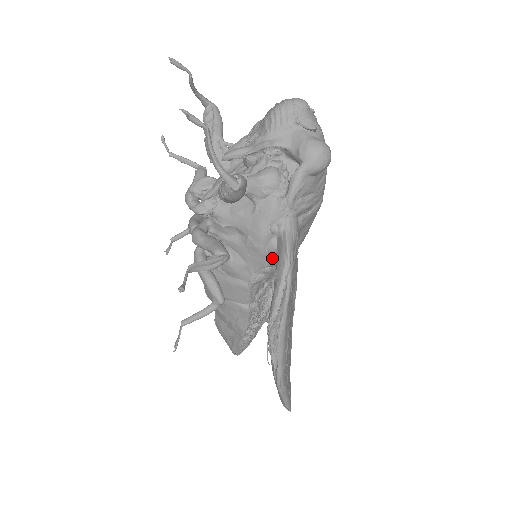
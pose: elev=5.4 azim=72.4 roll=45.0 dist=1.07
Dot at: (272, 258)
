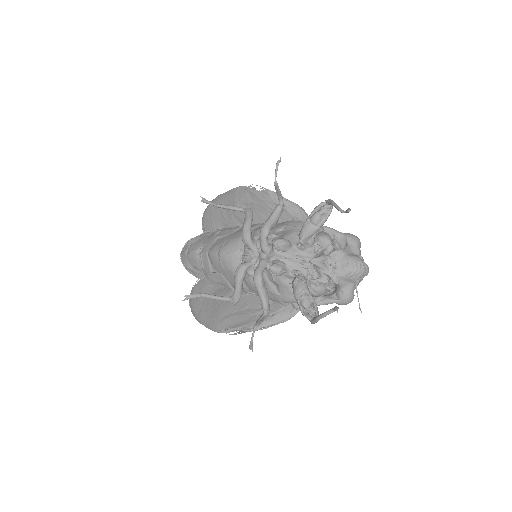
Dot at: occluded
